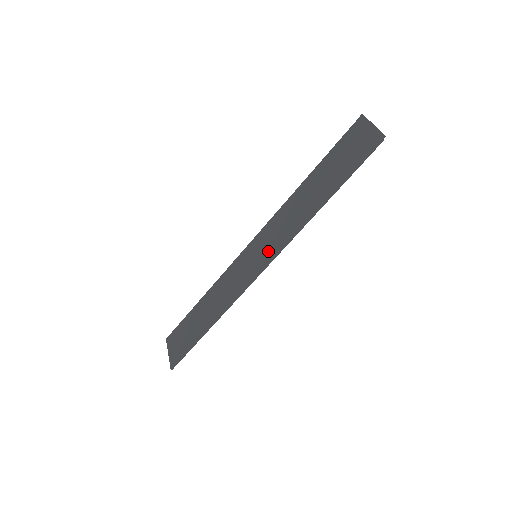
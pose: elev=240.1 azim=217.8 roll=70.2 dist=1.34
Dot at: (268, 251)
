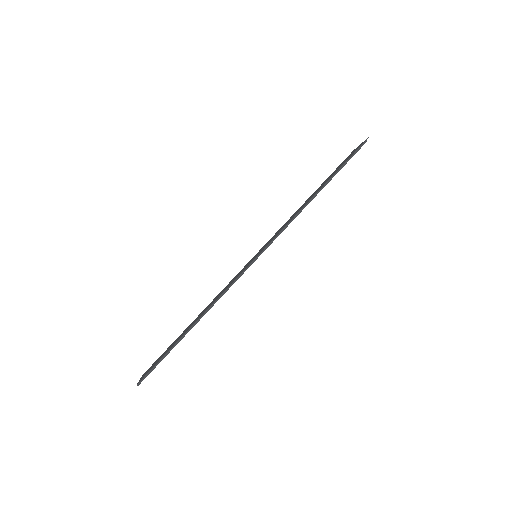
Dot at: (268, 243)
